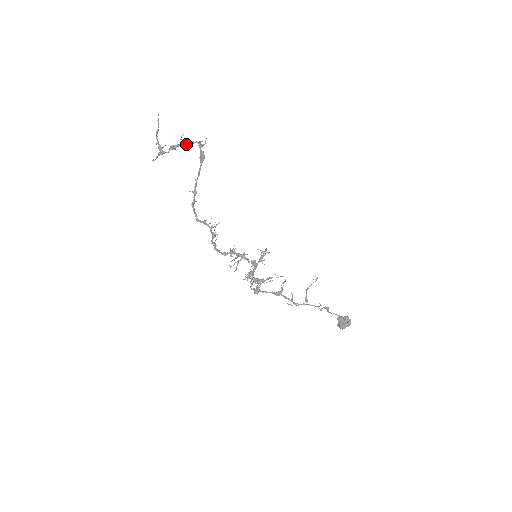
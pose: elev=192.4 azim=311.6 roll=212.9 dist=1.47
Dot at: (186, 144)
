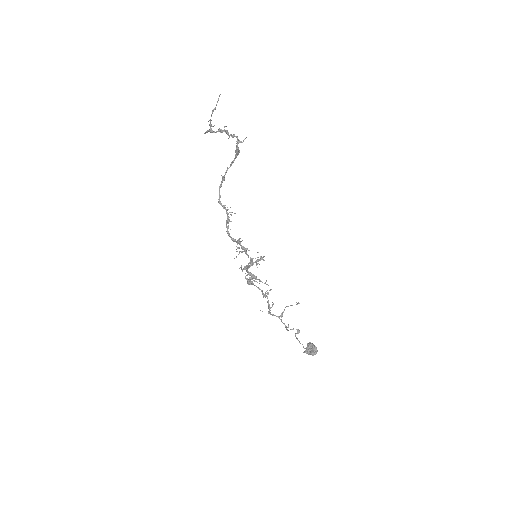
Dot at: occluded
